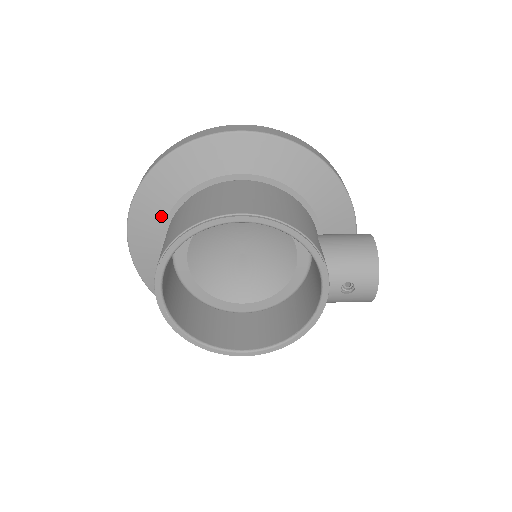
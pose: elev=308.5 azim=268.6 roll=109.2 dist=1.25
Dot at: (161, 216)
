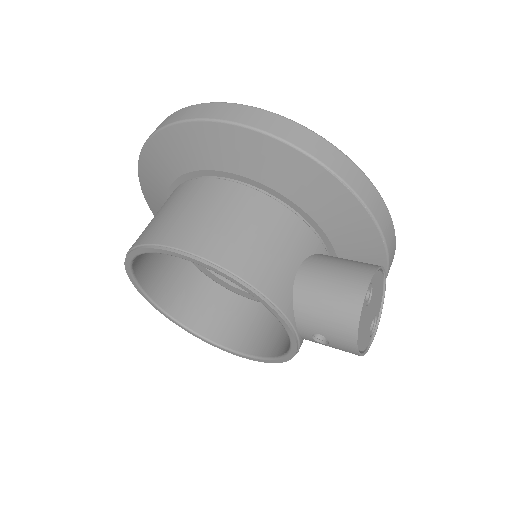
Dot at: (162, 197)
